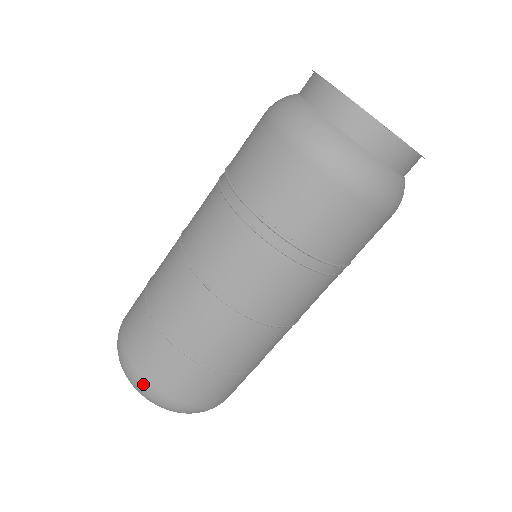
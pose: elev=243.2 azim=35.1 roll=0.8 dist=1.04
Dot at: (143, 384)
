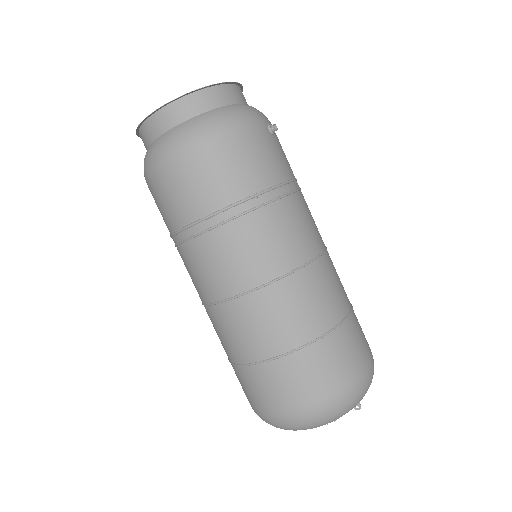
Dot at: (268, 417)
